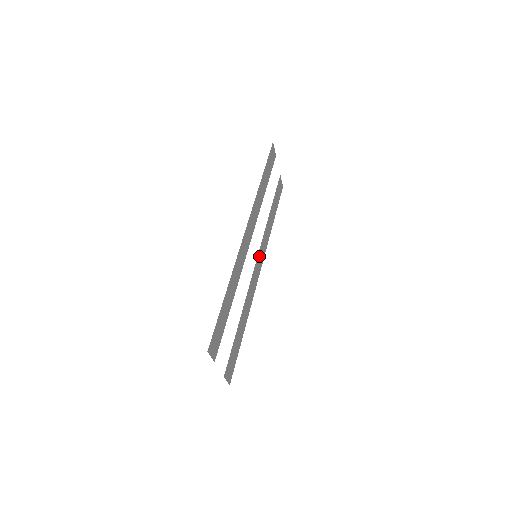
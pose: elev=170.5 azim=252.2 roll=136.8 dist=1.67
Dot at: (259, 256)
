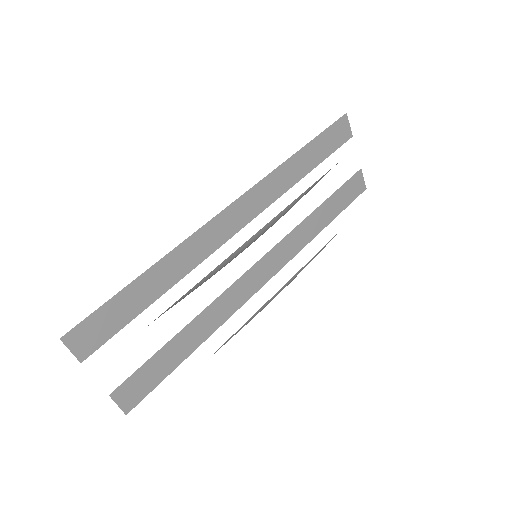
Dot at: (267, 260)
